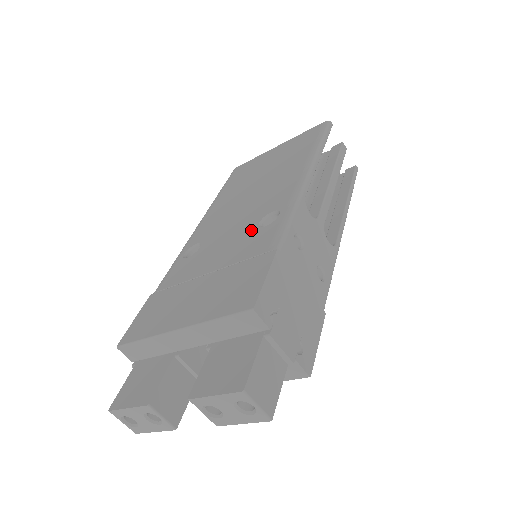
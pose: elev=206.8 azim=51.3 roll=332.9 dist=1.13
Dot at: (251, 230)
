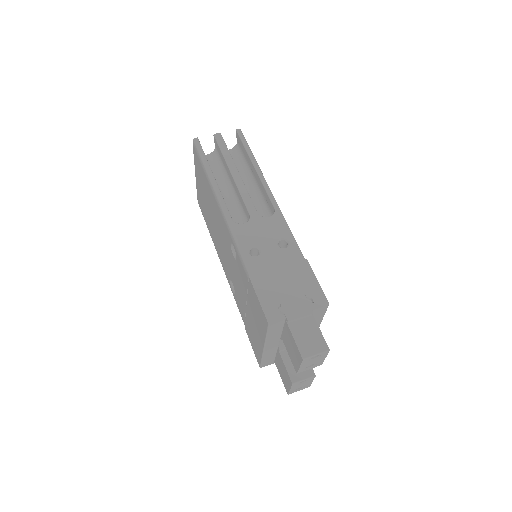
Dot at: (235, 264)
